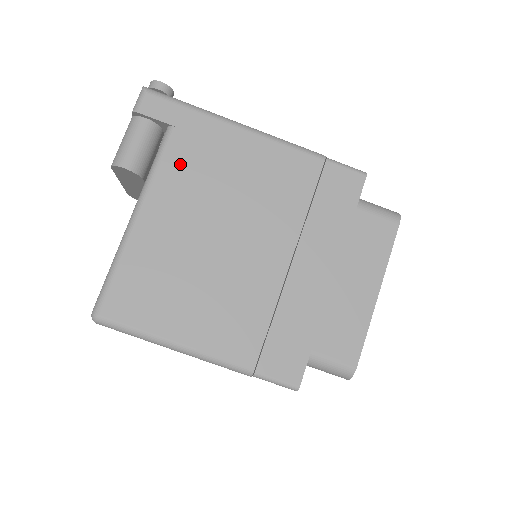
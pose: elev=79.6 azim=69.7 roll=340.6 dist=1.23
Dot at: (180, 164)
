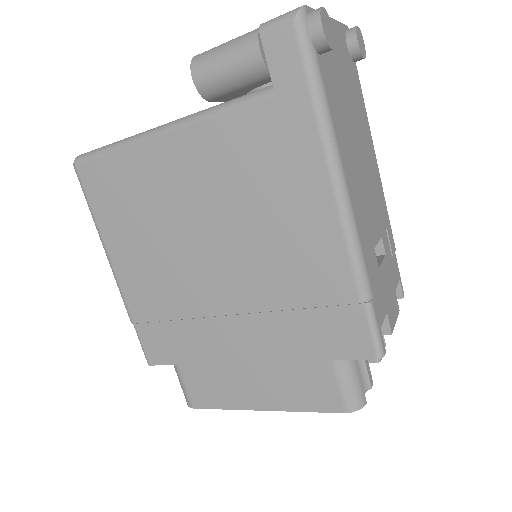
Dot at: (239, 137)
